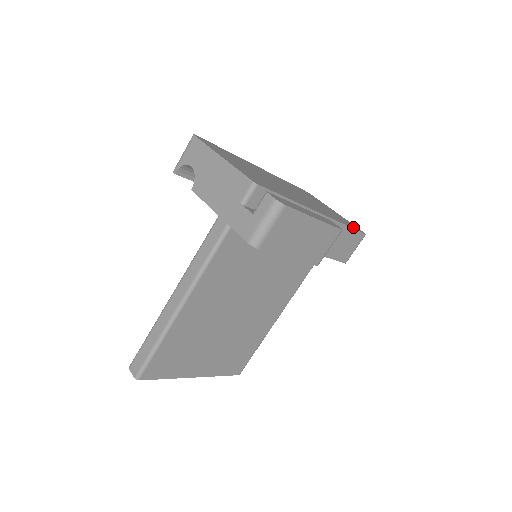
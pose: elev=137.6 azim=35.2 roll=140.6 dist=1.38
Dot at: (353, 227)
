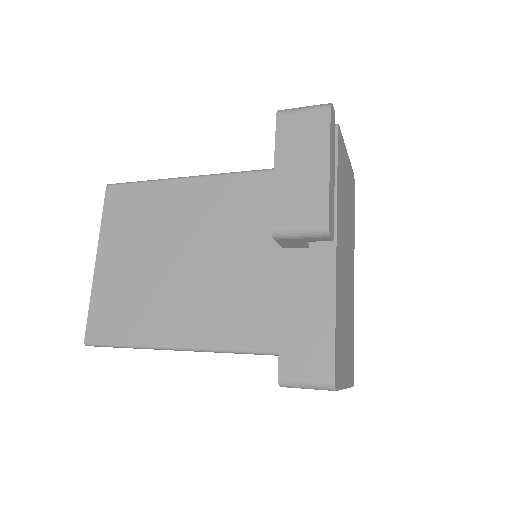
Dot at: (337, 351)
